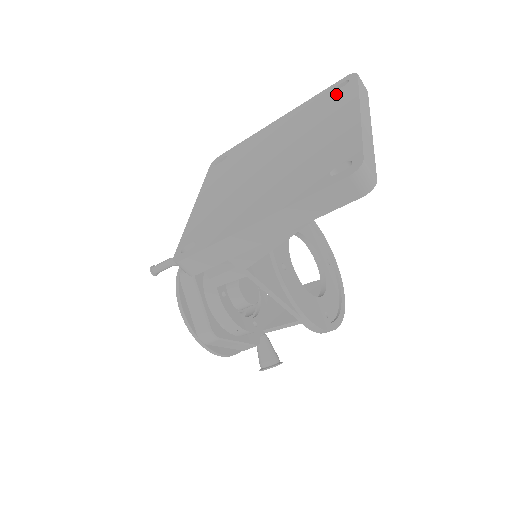
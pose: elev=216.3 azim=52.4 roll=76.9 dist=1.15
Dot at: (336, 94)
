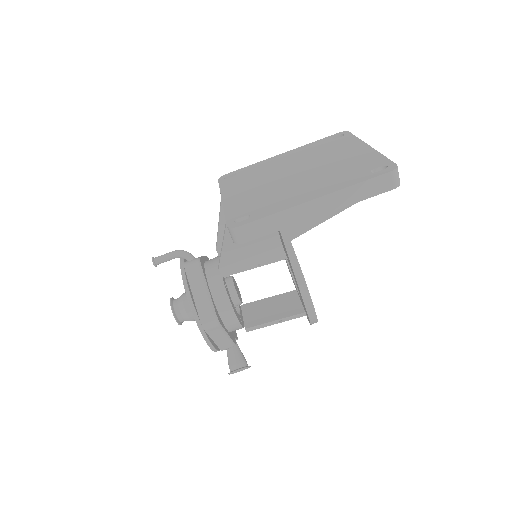
Dot at: (337, 140)
